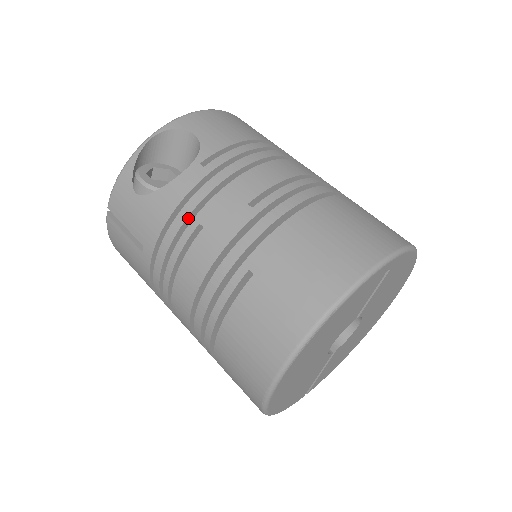
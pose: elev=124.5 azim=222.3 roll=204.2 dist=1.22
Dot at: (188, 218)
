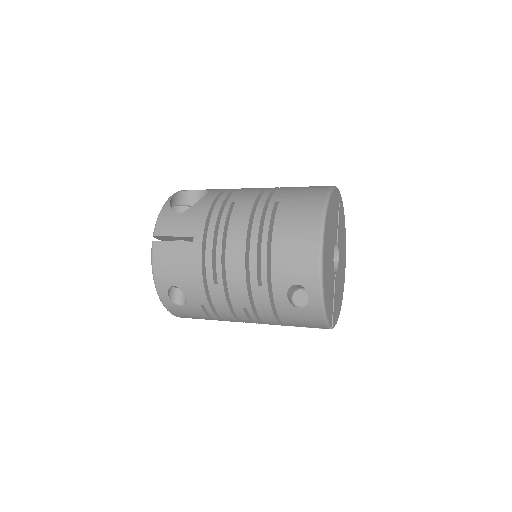
Dot at: (222, 205)
